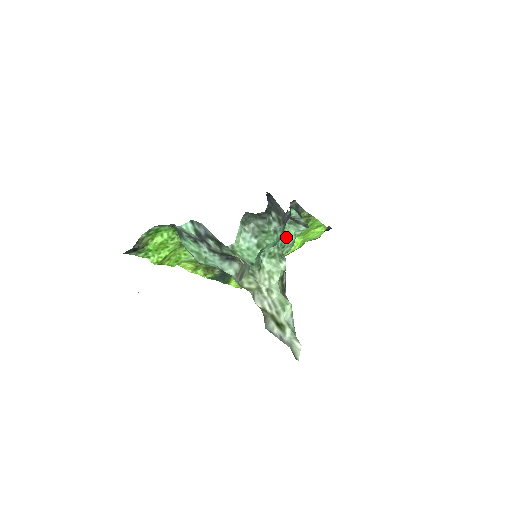
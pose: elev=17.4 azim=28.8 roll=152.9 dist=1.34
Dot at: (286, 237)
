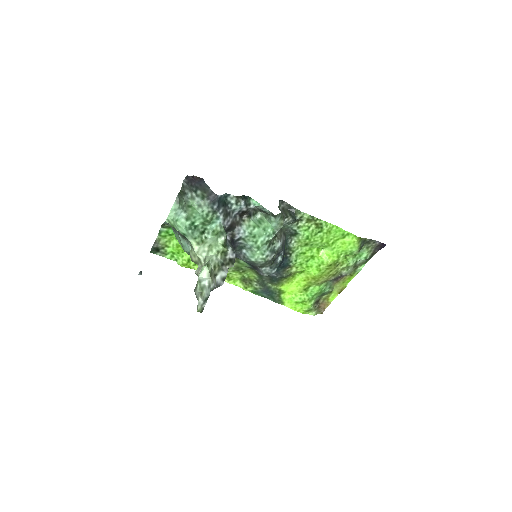
Dot at: (258, 228)
